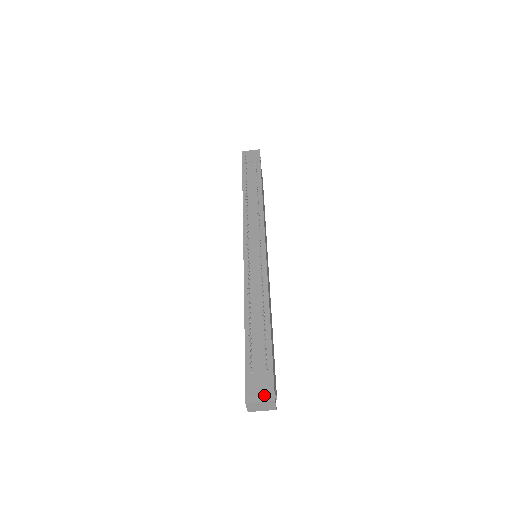
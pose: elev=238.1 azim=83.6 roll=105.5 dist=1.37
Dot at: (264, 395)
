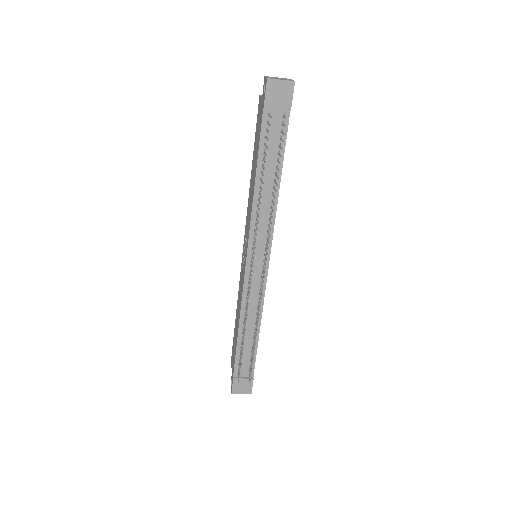
Dot at: (245, 391)
